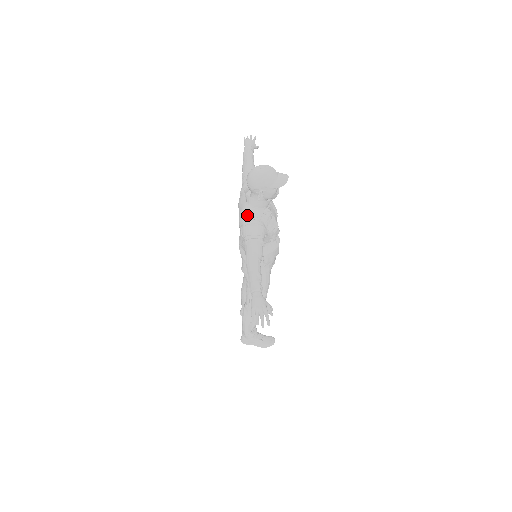
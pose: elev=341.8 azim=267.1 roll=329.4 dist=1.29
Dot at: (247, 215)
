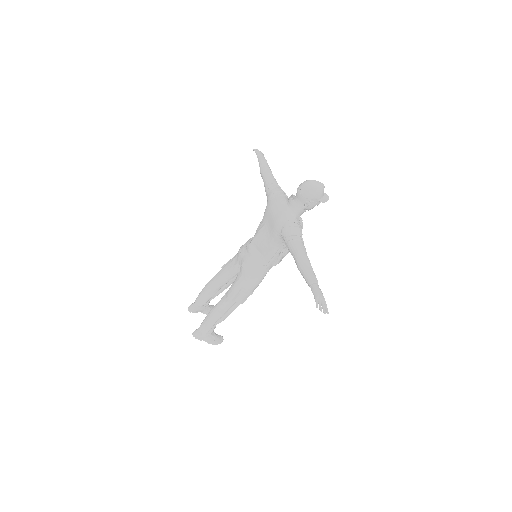
Dot at: (290, 218)
